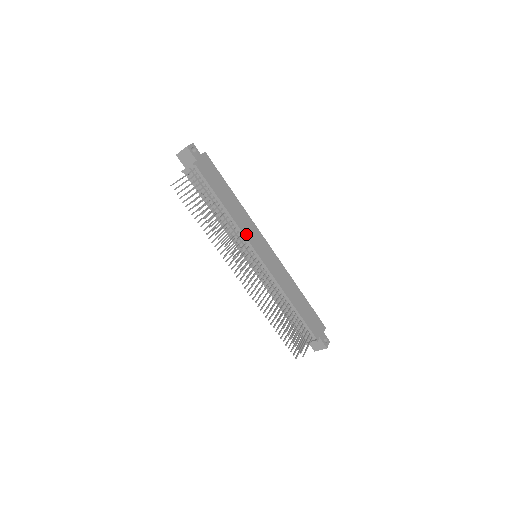
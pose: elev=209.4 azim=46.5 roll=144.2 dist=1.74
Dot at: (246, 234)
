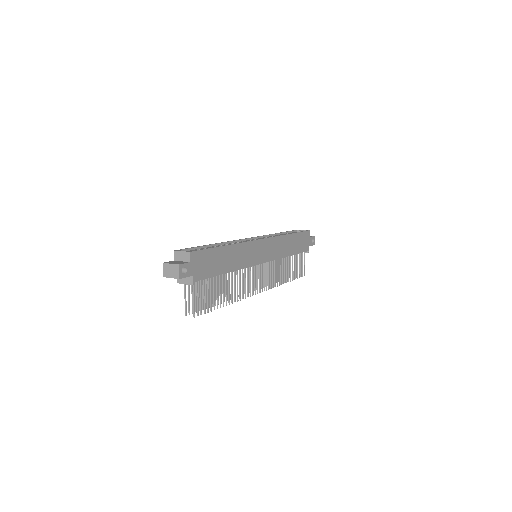
Dot at: (249, 264)
